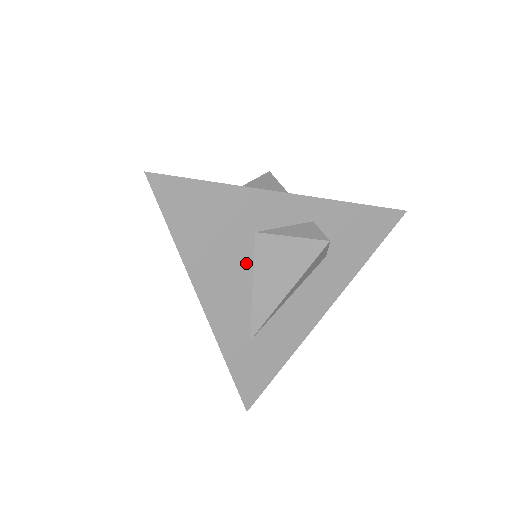
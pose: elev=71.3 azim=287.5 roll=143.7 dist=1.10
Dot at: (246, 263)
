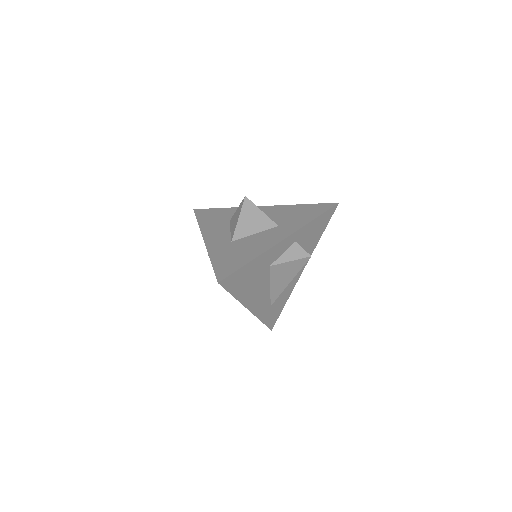
Dot at: (266, 280)
